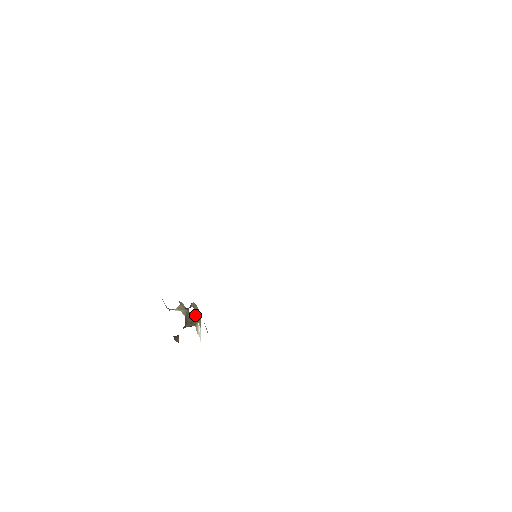
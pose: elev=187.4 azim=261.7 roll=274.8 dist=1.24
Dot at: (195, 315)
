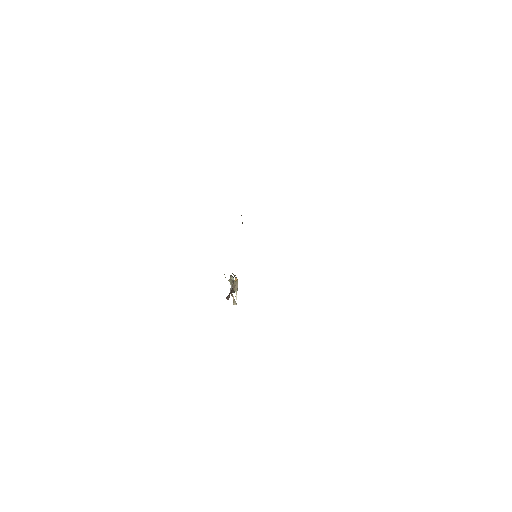
Dot at: (234, 286)
